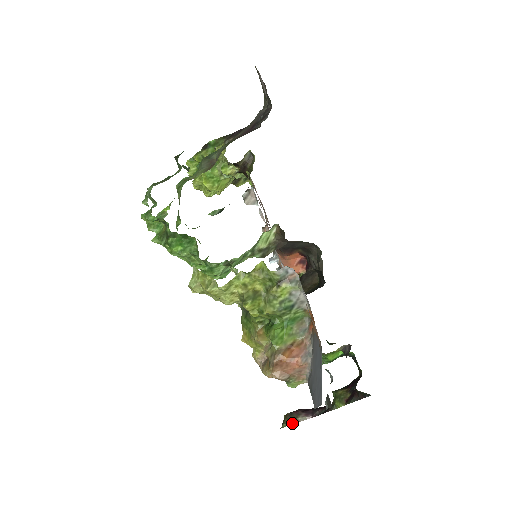
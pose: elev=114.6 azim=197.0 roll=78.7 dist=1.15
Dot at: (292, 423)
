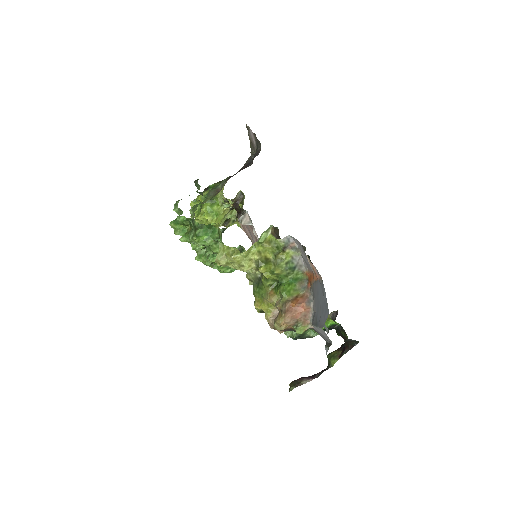
Dot at: (298, 385)
